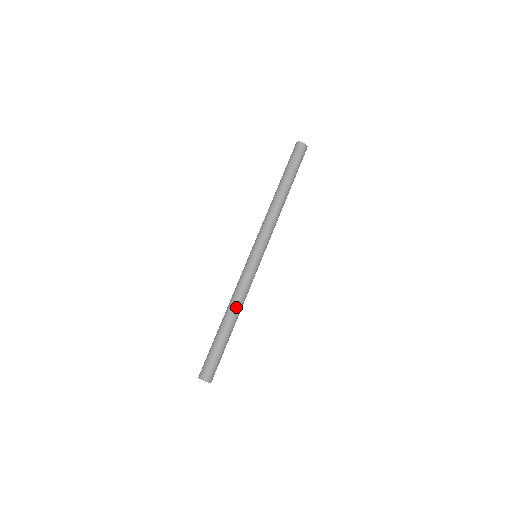
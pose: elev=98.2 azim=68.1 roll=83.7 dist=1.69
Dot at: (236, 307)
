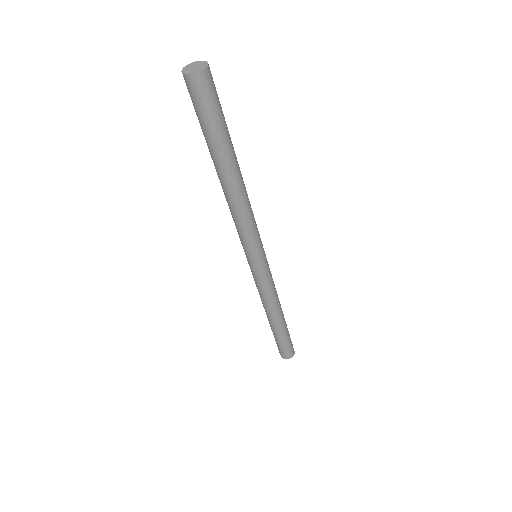
Dot at: (275, 310)
